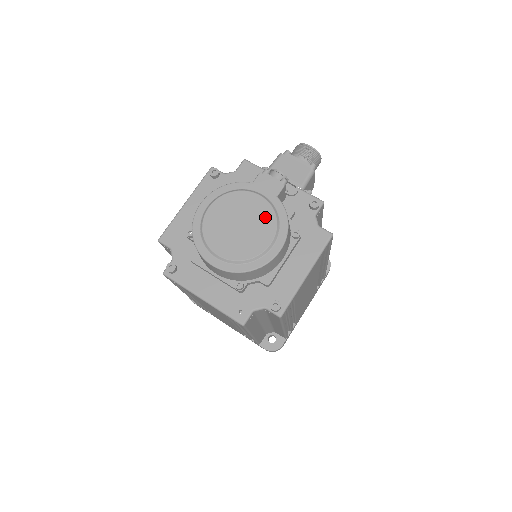
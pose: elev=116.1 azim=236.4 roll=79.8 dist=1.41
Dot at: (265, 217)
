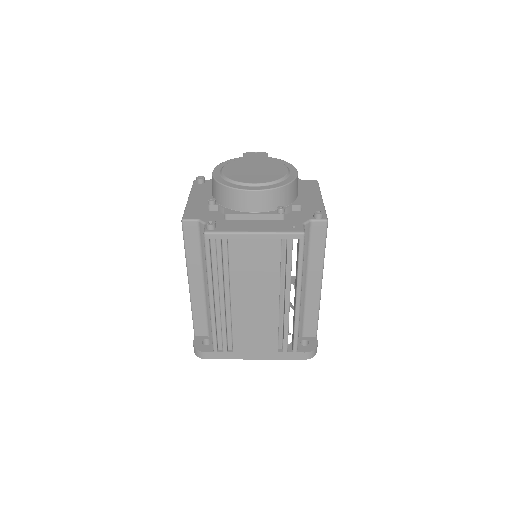
Dot at: (270, 163)
